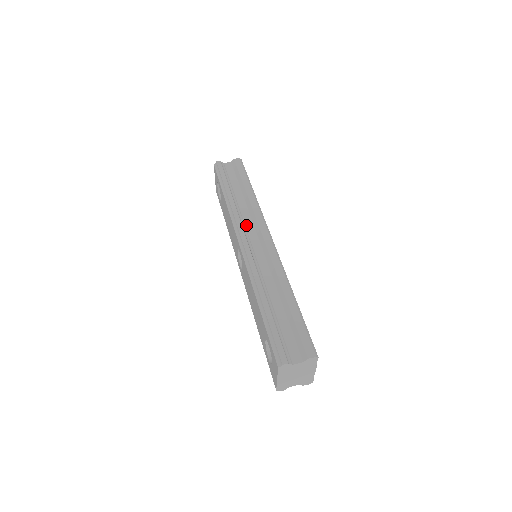
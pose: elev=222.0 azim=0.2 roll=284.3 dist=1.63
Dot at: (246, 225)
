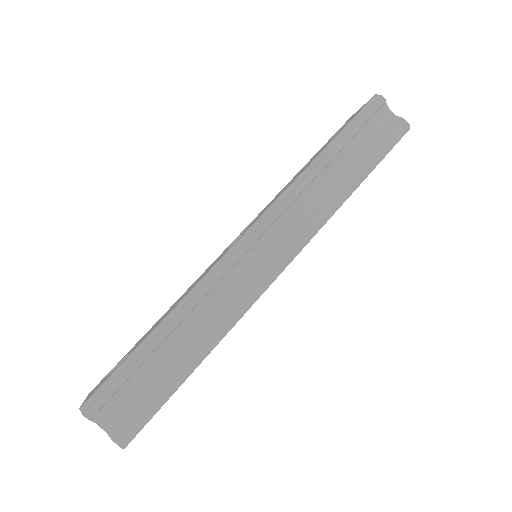
Dot at: (286, 219)
